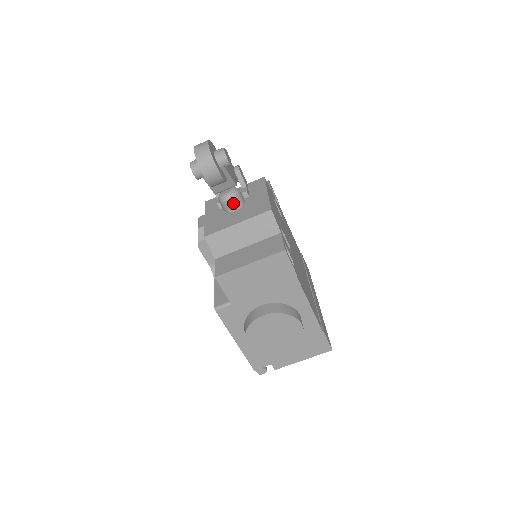
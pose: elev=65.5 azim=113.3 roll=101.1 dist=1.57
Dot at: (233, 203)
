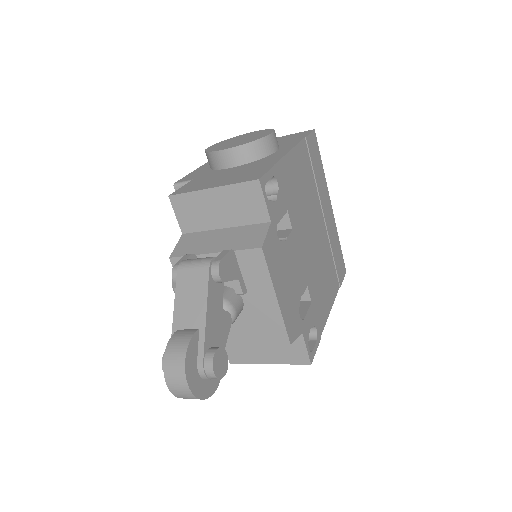
Dot at: occluded
